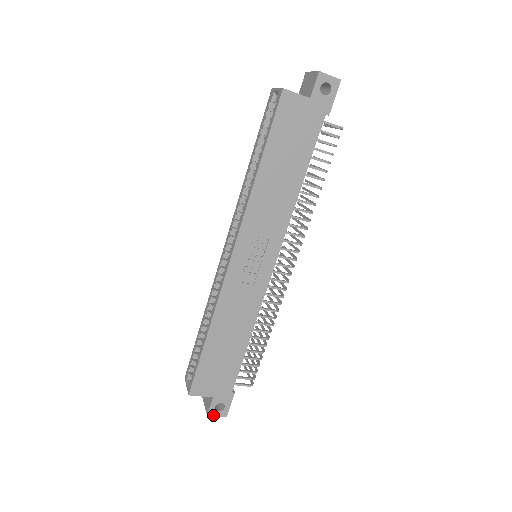
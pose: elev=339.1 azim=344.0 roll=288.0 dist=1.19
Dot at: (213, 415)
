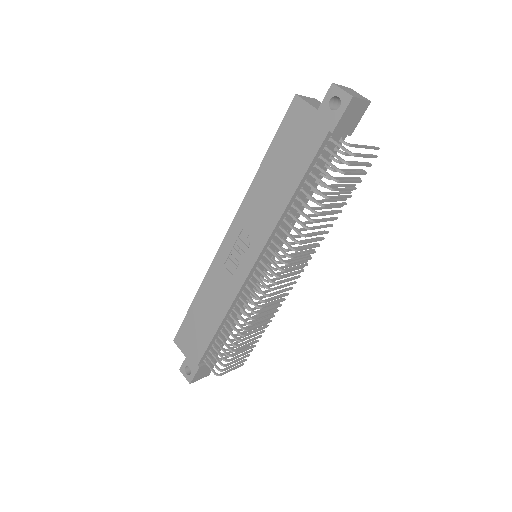
Dot at: (183, 373)
